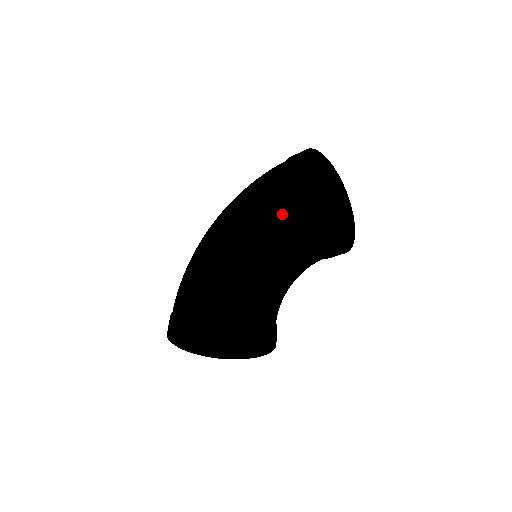
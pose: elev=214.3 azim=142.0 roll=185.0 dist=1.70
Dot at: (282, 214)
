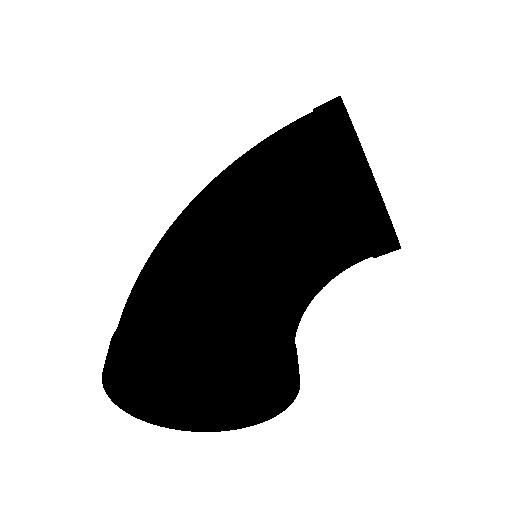
Dot at: (318, 168)
